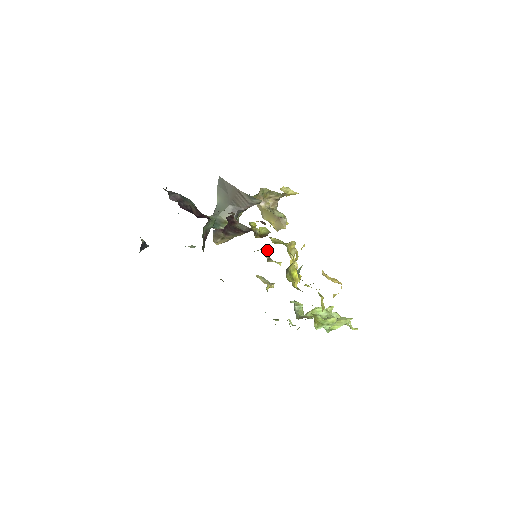
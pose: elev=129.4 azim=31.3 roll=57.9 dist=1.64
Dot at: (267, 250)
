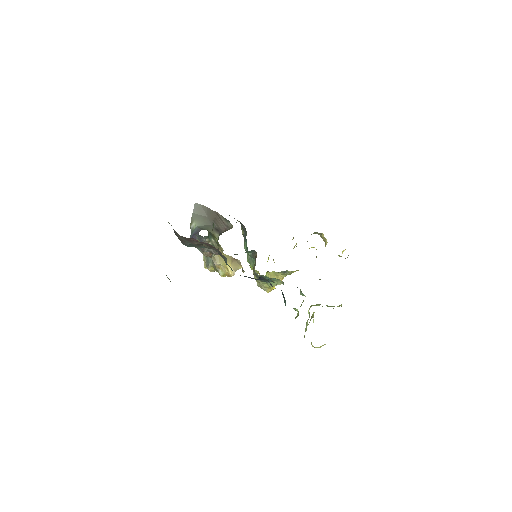
Dot at: occluded
